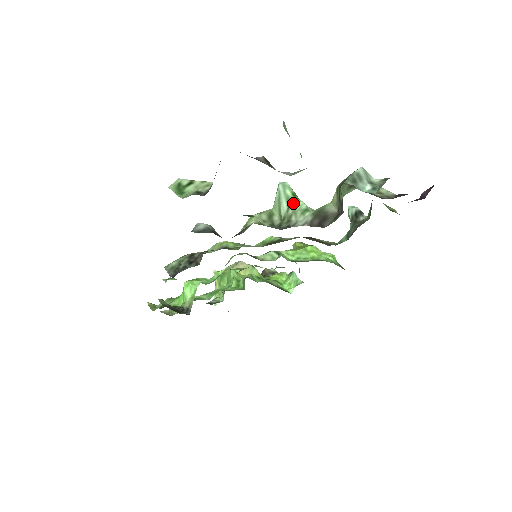
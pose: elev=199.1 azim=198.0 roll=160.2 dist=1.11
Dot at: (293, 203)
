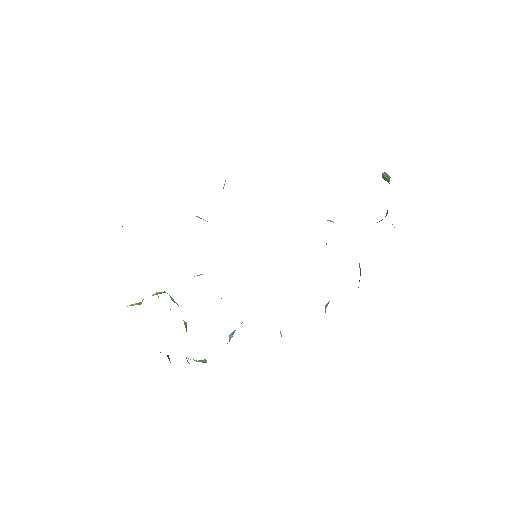
Dot at: occluded
